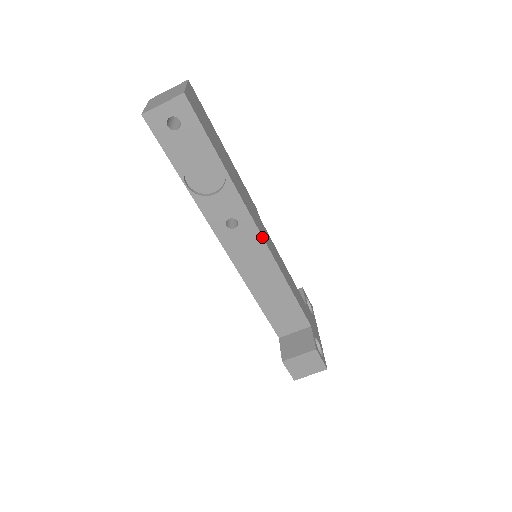
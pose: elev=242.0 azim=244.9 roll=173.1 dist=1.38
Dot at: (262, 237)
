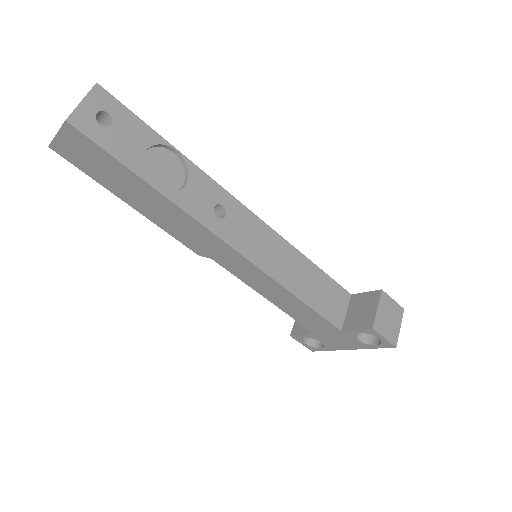
Dot at: (252, 213)
